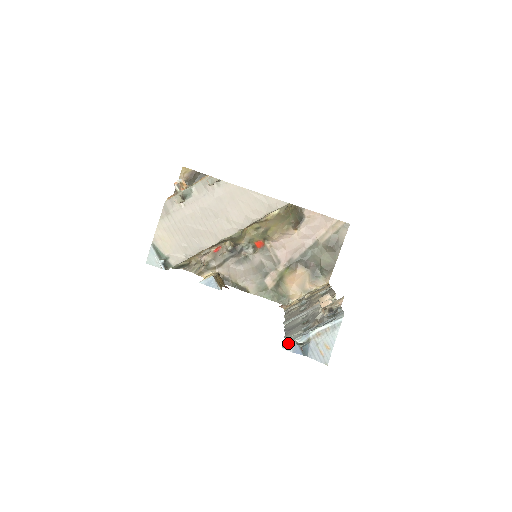
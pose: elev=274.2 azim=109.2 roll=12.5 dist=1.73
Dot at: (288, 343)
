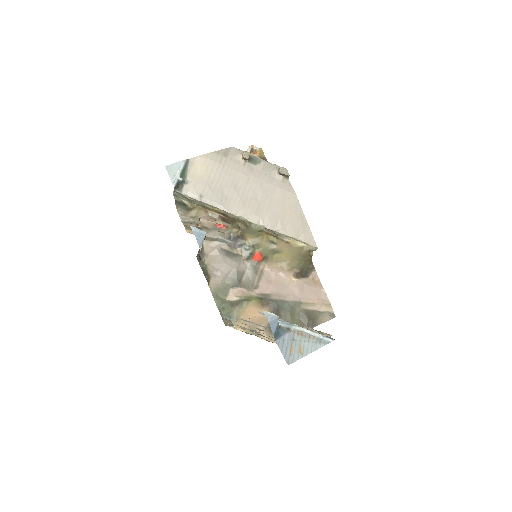
Dot at: (268, 313)
